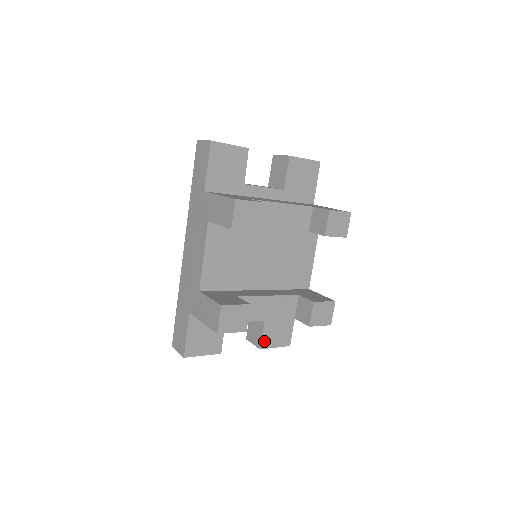
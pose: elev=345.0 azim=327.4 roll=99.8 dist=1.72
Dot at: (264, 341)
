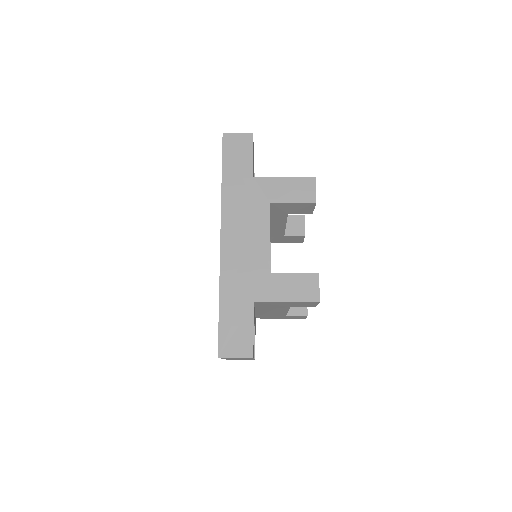
Dot at: (254, 351)
